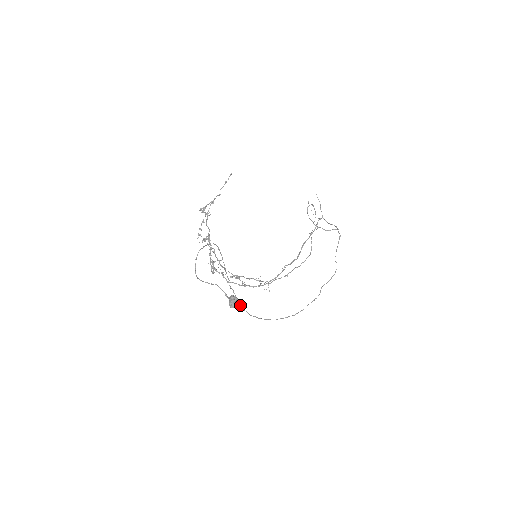
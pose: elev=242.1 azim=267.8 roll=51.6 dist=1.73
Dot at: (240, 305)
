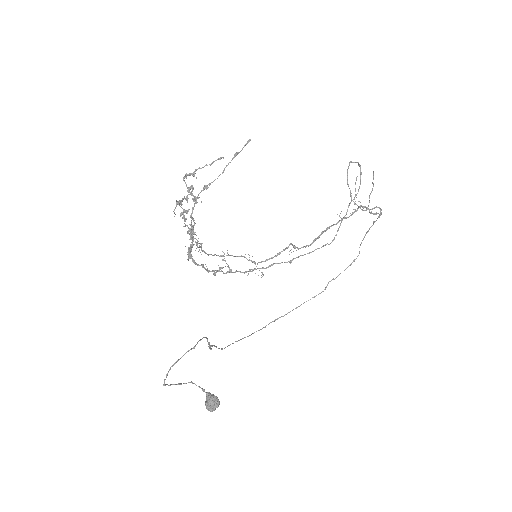
Dot at: occluded
